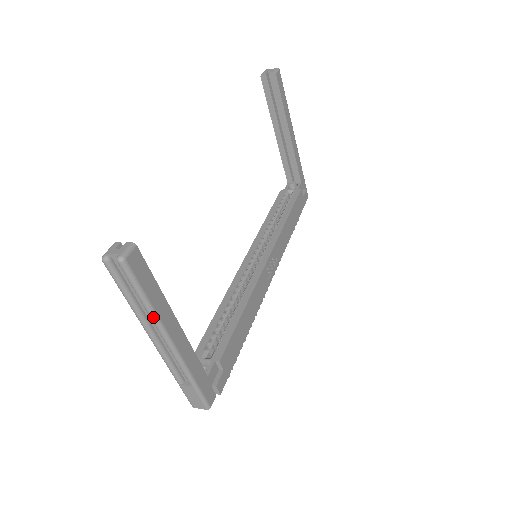
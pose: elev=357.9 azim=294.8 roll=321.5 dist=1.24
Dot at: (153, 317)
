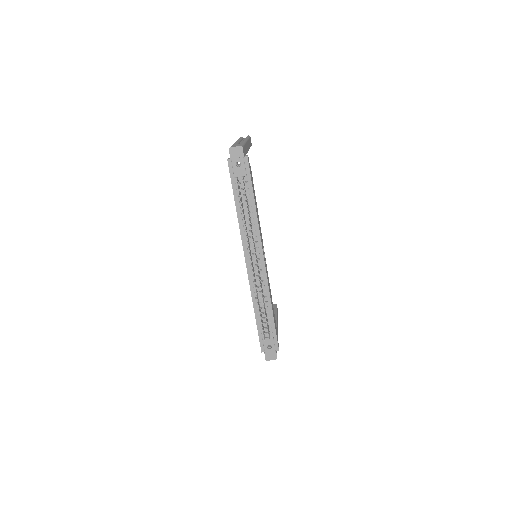
Dot at: (247, 138)
